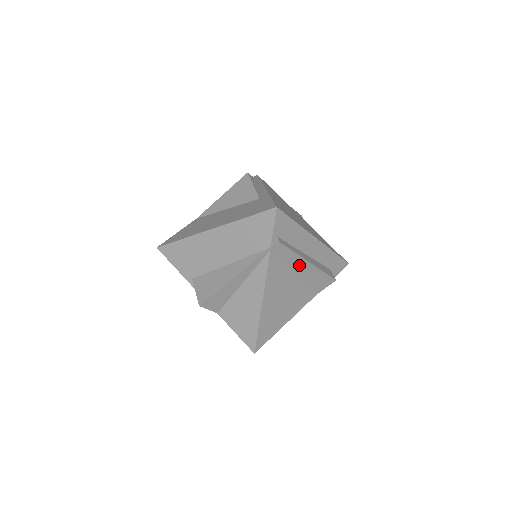
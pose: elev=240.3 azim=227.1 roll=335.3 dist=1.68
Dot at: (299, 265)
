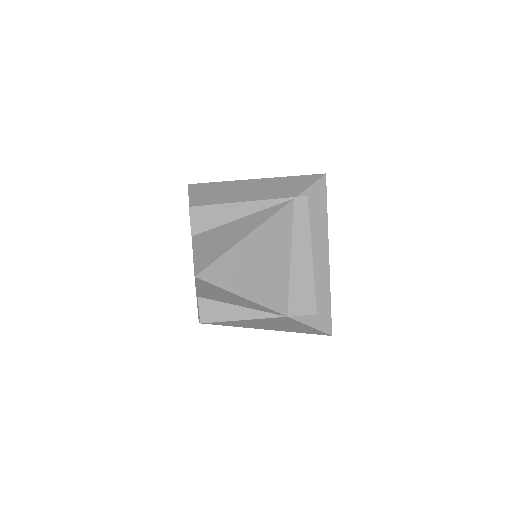
Dot at: (301, 248)
